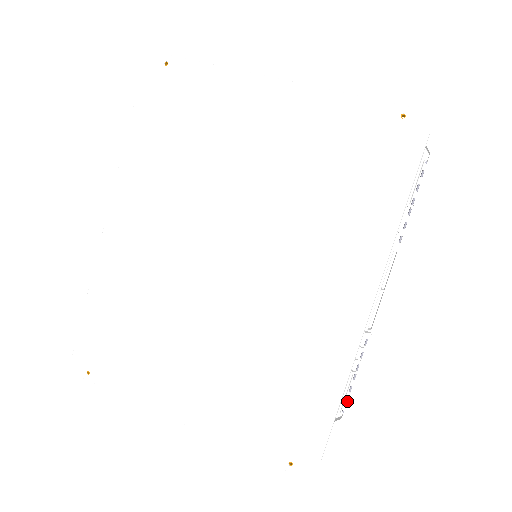
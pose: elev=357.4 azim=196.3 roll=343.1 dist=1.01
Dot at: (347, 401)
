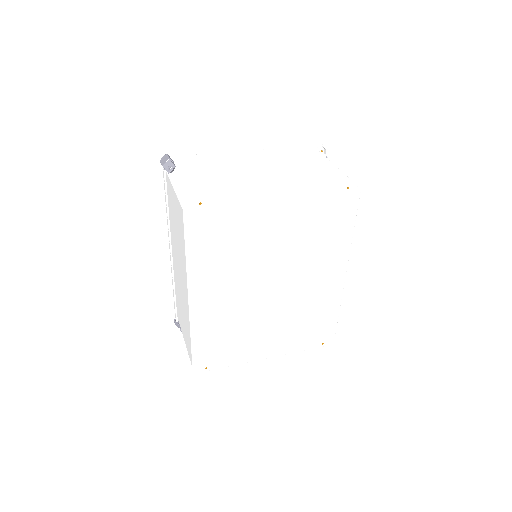
Dot at: occluded
